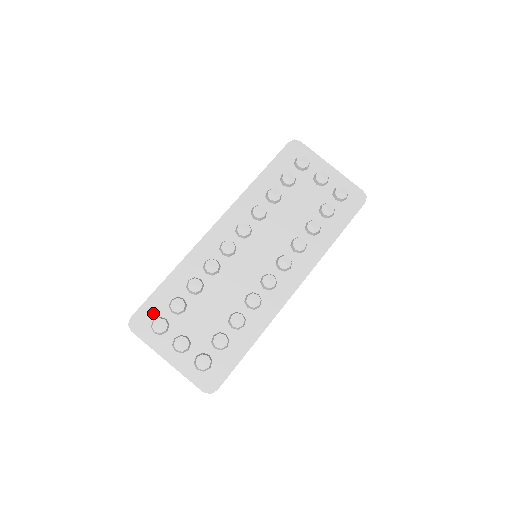
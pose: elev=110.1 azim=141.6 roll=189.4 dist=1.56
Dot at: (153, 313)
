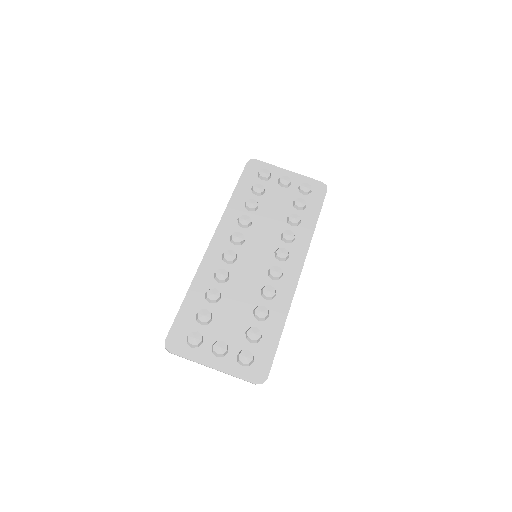
Dot at: (184, 330)
